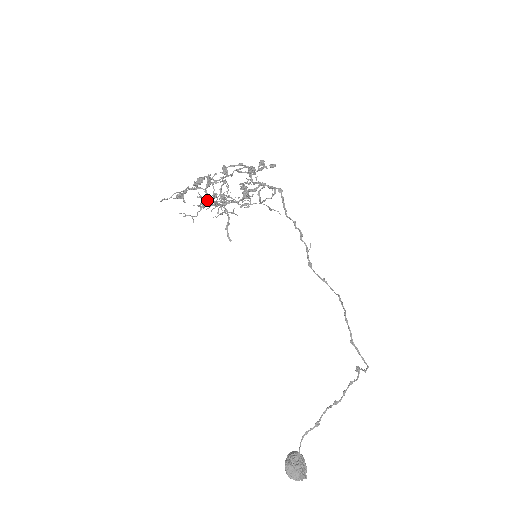
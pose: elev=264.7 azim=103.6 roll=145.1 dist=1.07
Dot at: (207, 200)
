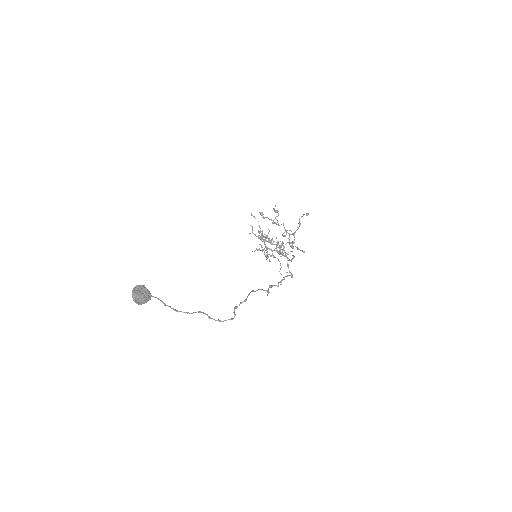
Dot at: (263, 239)
